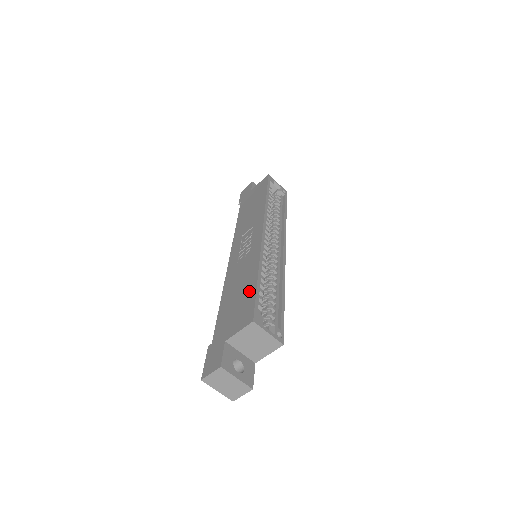
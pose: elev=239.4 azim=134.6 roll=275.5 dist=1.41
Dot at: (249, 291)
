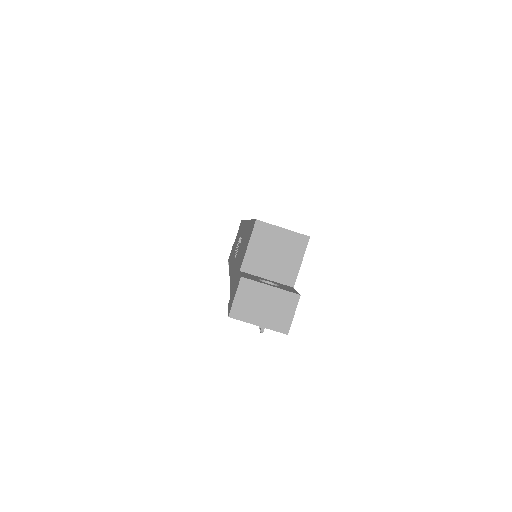
Dot at: (247, 232)
